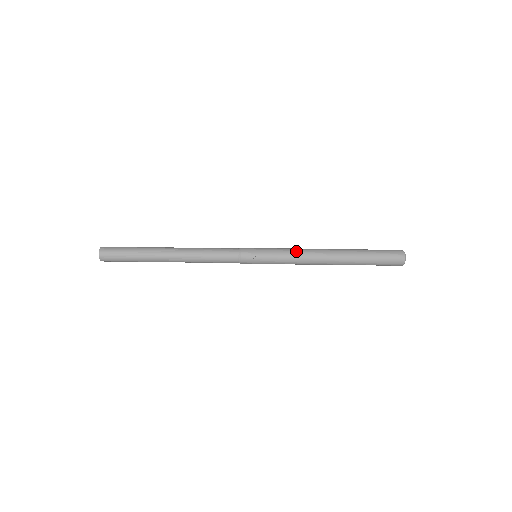
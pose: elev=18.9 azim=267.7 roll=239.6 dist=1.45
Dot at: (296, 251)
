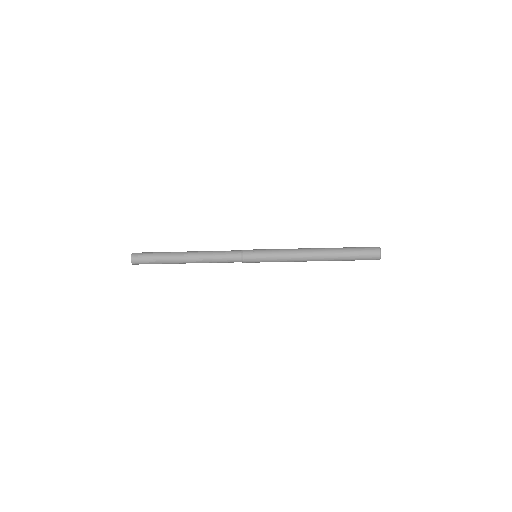
Dot at: occluded
